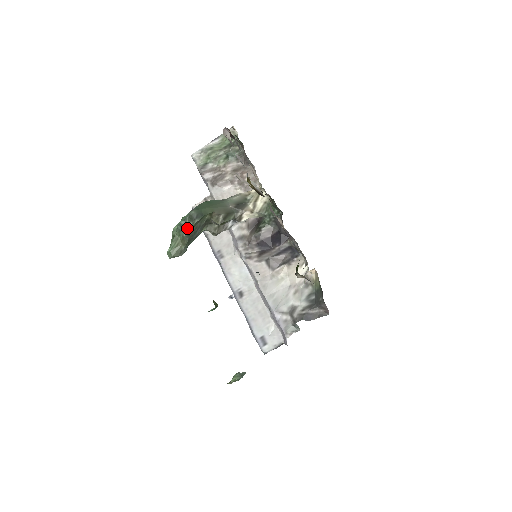
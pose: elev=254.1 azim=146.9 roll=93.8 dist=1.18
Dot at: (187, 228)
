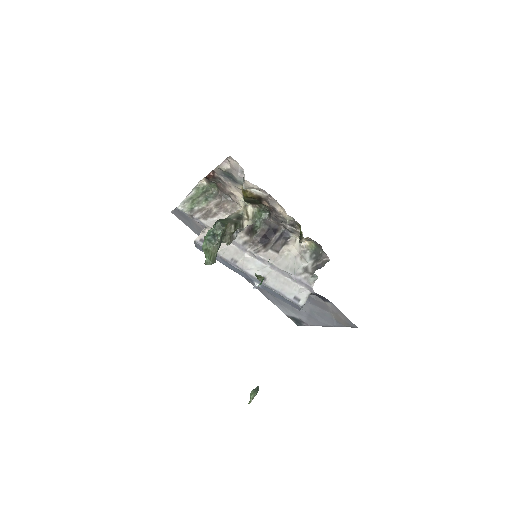
Dot at: (218, 236)
